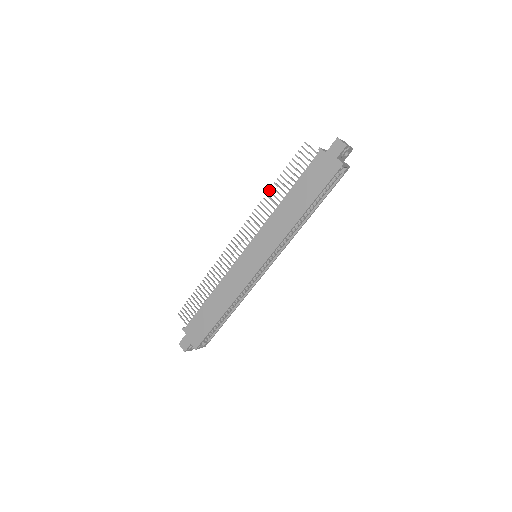
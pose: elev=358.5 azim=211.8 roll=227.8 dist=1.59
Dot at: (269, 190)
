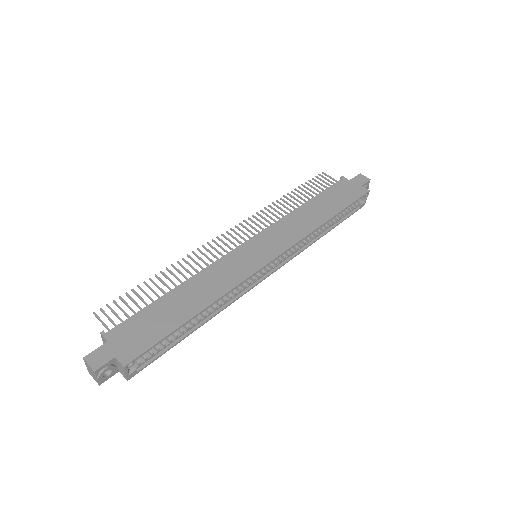
Dot at: occluded
